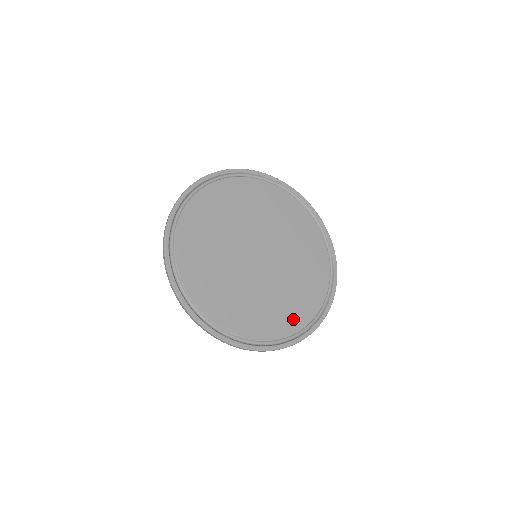
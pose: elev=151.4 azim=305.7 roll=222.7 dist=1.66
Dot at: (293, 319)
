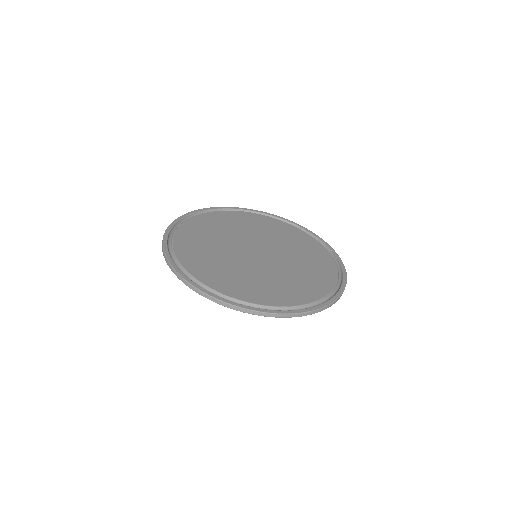
Dot at: (288, 297)
